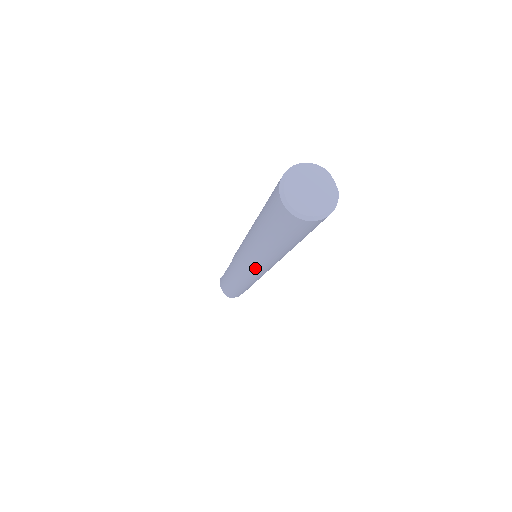
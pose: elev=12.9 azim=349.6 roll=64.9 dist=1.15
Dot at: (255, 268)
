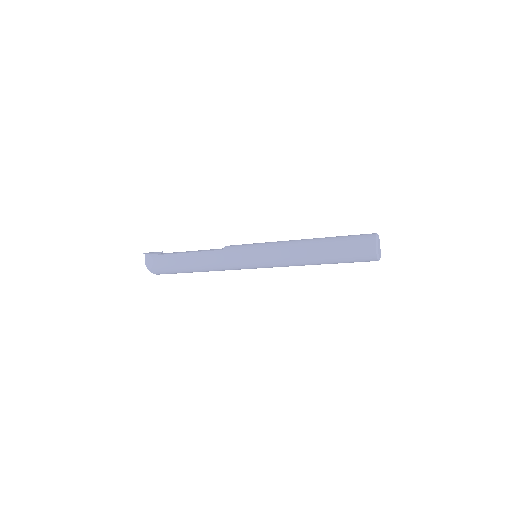
Dot at: (269, 263)
